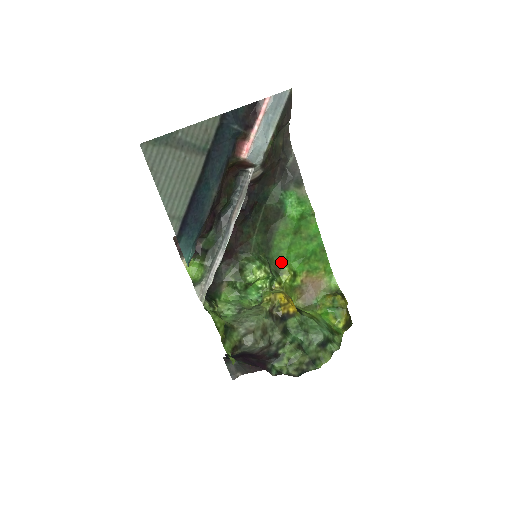
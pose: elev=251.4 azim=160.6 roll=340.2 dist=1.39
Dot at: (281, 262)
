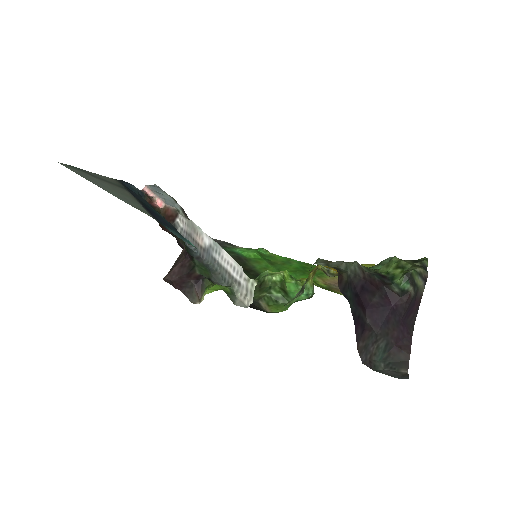
Dot at: occluded
